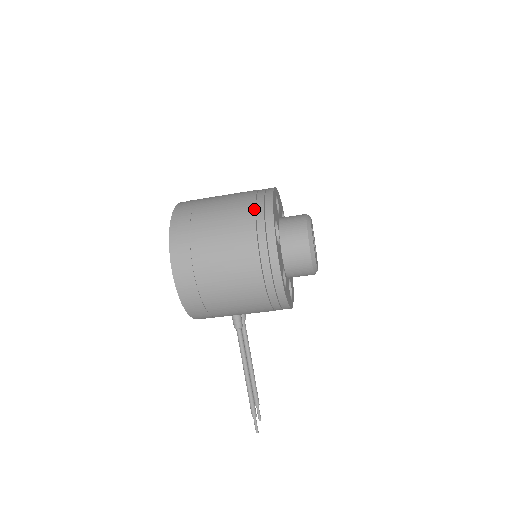
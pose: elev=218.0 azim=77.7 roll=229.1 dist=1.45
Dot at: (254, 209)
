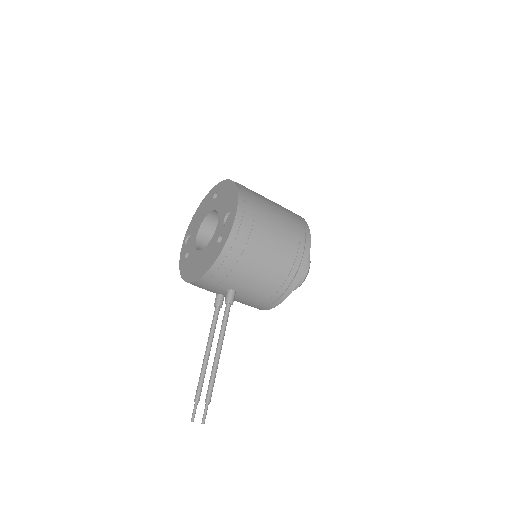
Dot at: occluded
